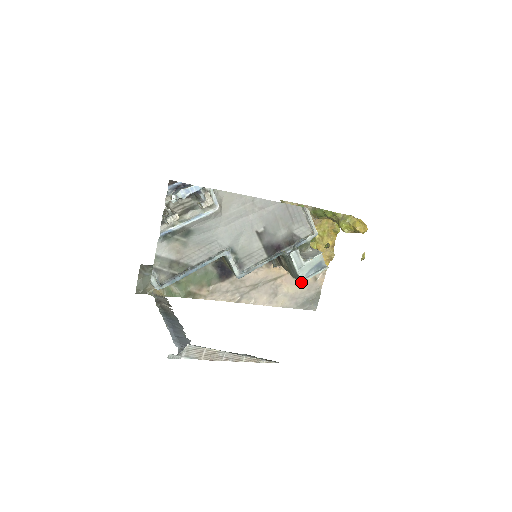
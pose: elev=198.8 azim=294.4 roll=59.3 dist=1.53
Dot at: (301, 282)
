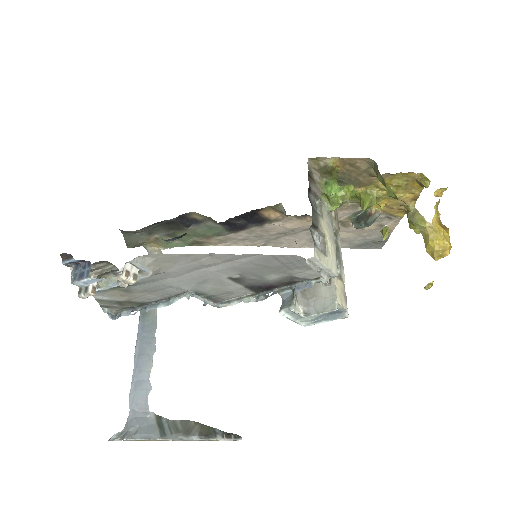
Dot at: (304, 324)
